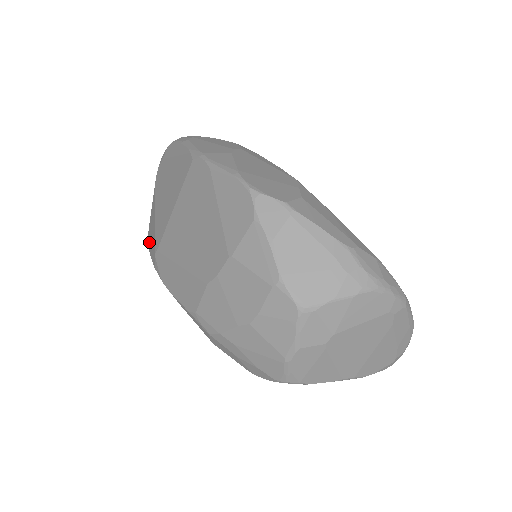
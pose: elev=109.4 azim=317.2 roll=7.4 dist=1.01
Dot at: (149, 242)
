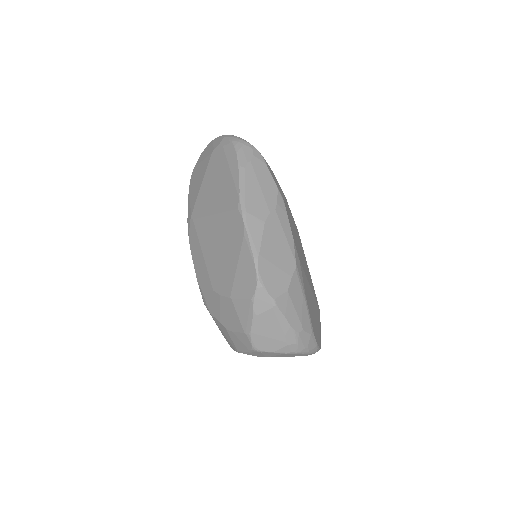
Dot at: (191, 185)
